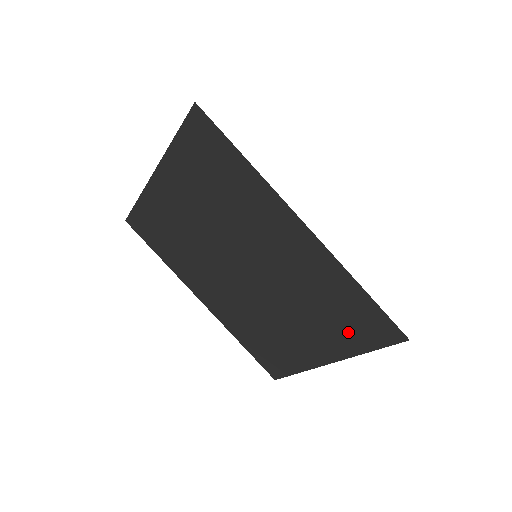
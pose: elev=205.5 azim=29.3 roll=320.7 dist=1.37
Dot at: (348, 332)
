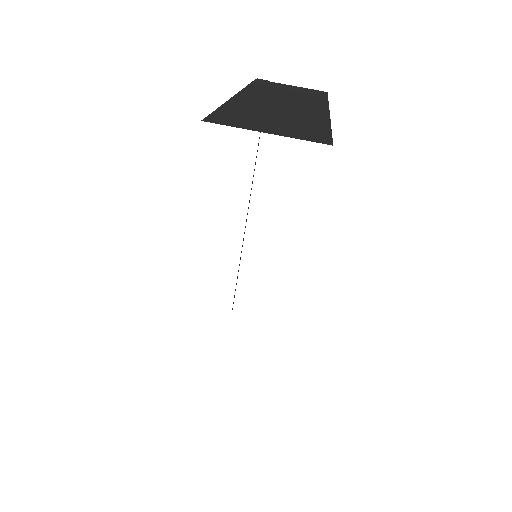
Dot at: occluded
